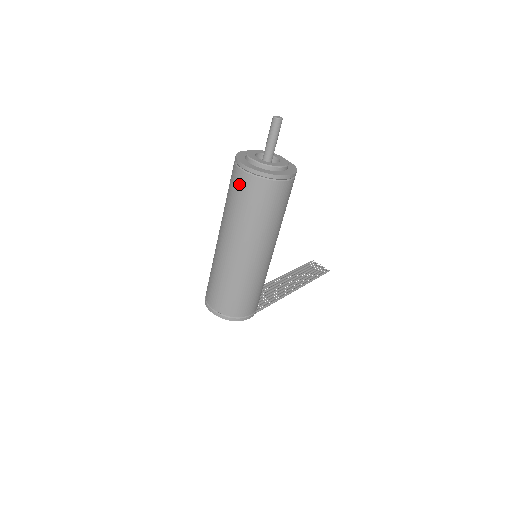
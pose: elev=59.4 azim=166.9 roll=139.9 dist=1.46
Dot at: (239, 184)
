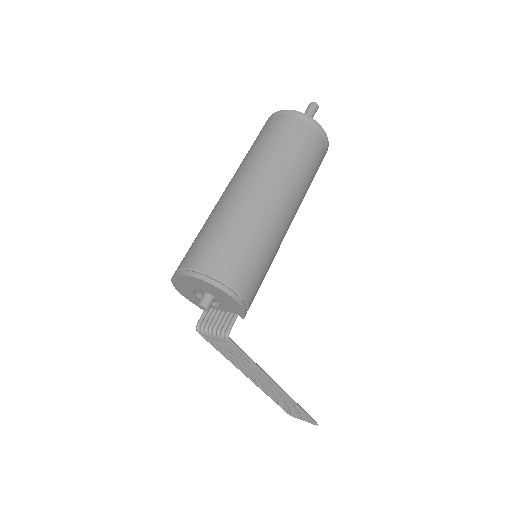
Dot at: (271, 125)
